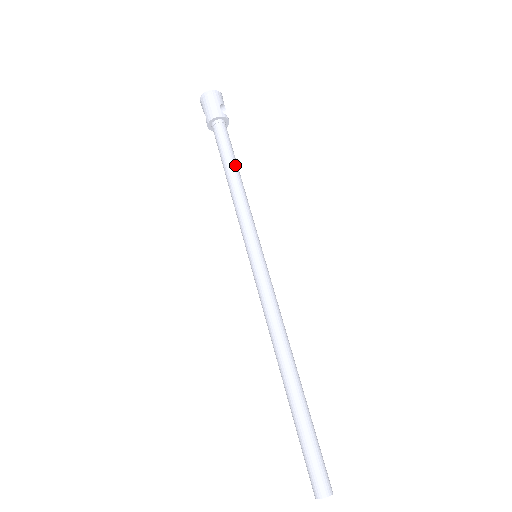
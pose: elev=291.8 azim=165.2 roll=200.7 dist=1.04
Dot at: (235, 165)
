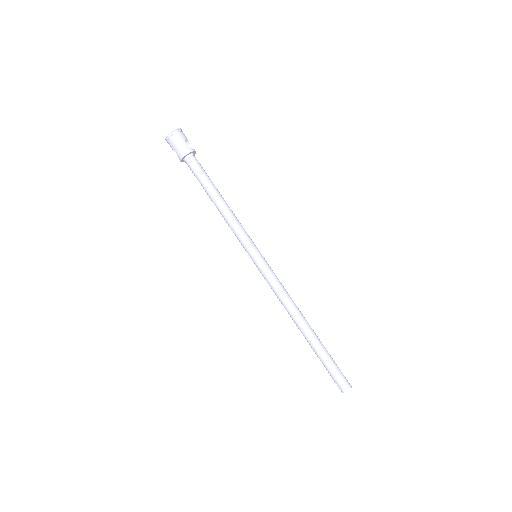
Dot at: (216, 190)
